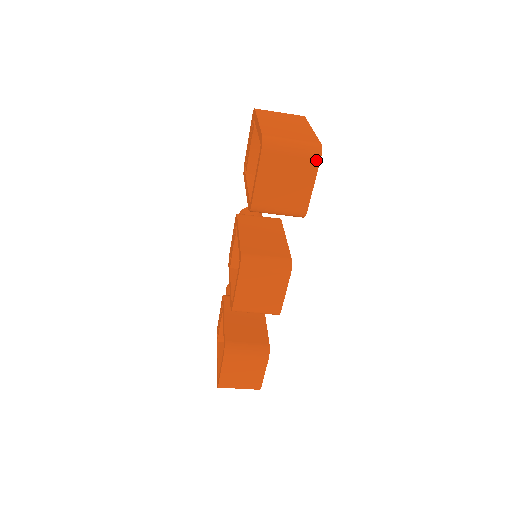
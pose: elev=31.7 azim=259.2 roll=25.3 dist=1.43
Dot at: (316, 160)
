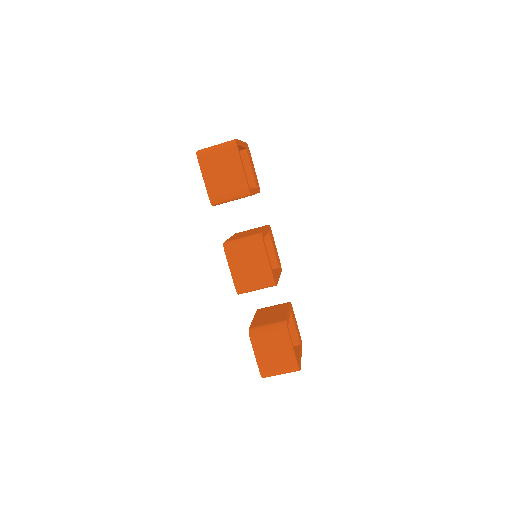
Dot at: (234, 148)
